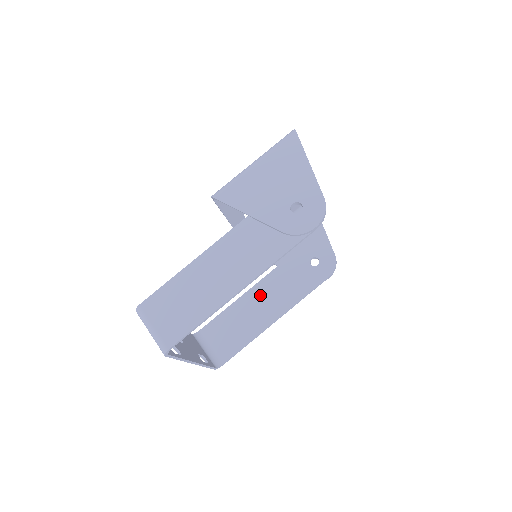
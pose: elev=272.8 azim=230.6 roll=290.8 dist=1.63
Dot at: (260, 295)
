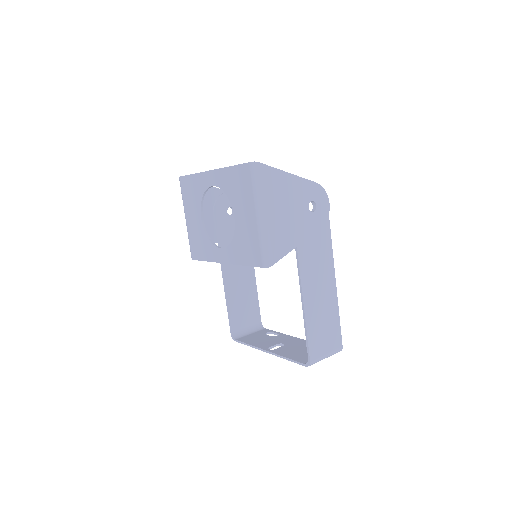
Dot at: (232, 269)
